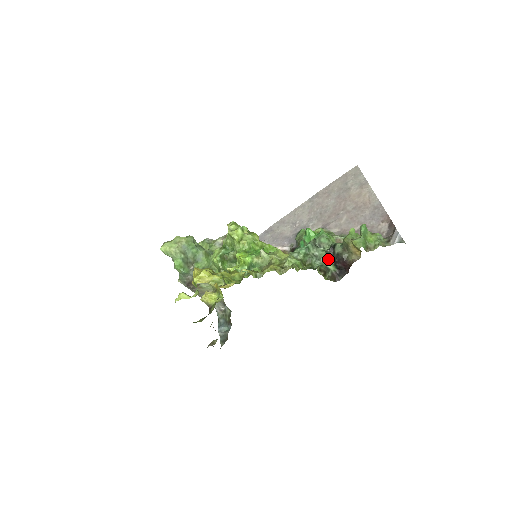
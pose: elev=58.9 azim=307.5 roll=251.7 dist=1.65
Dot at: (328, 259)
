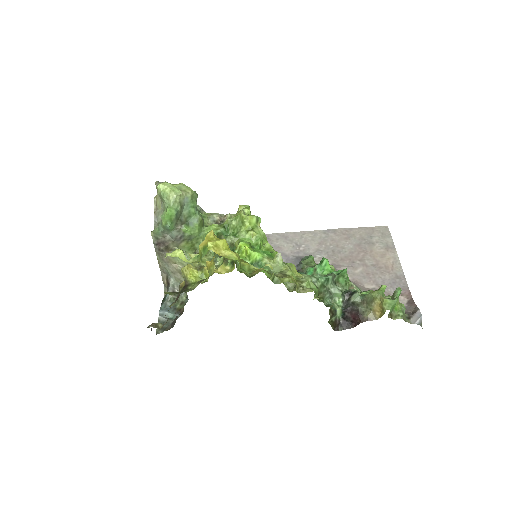
Dot at: (339, 302)
